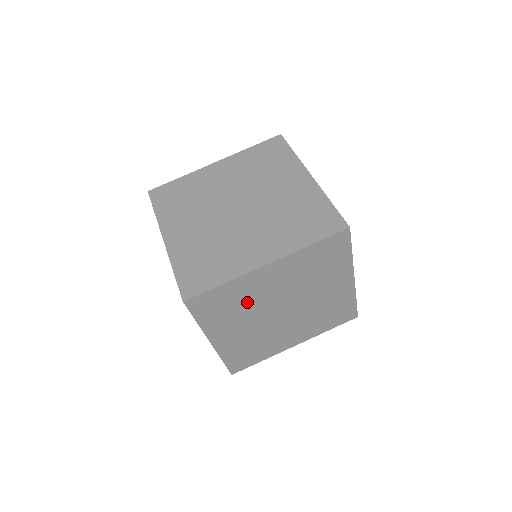
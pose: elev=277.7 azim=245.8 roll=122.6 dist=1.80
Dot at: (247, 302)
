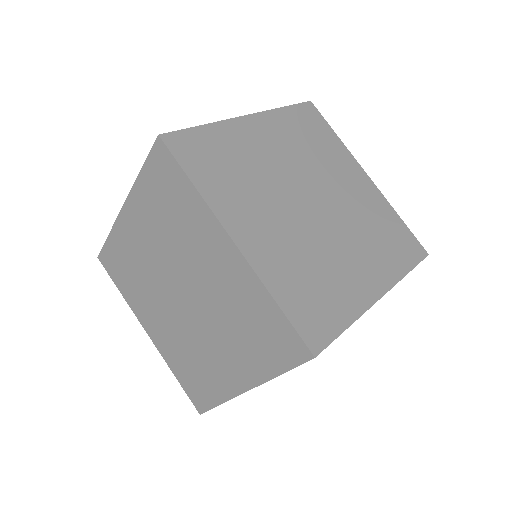
Dot at: (252, 169)
